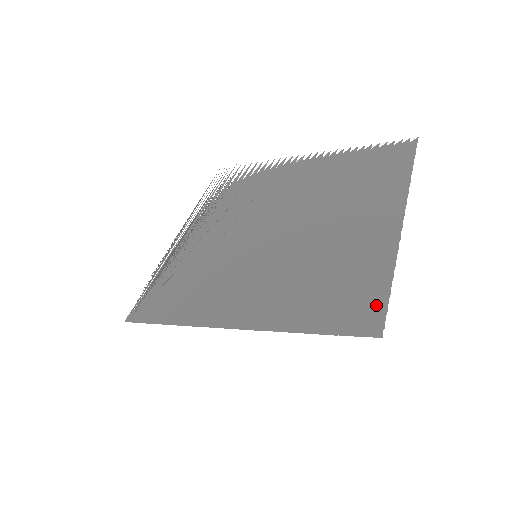
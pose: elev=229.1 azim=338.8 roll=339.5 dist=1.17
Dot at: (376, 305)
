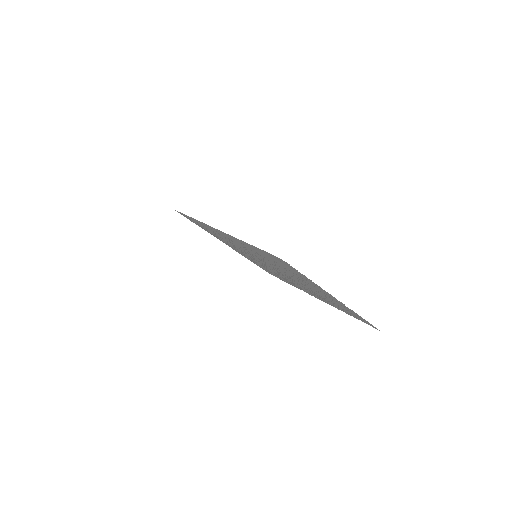
Dot at: occluded
